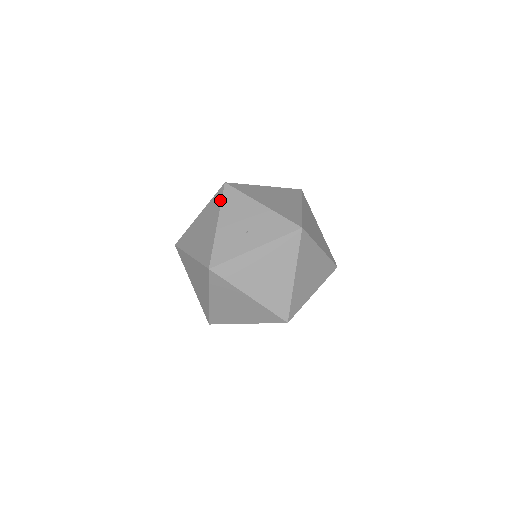
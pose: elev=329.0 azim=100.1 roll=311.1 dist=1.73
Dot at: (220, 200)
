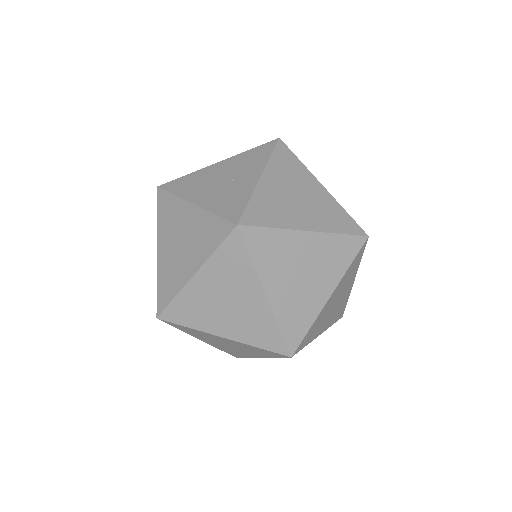
Dot at: (170, 196)
